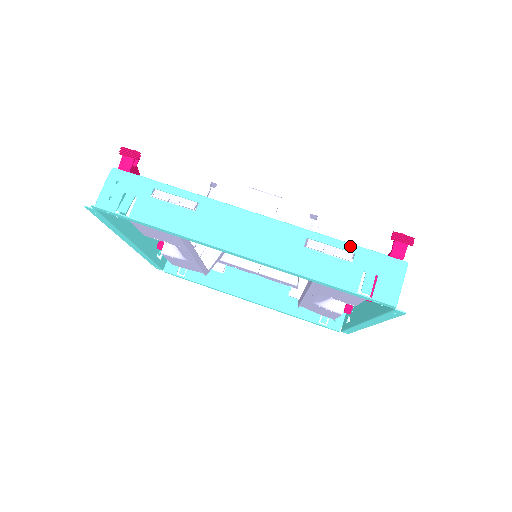
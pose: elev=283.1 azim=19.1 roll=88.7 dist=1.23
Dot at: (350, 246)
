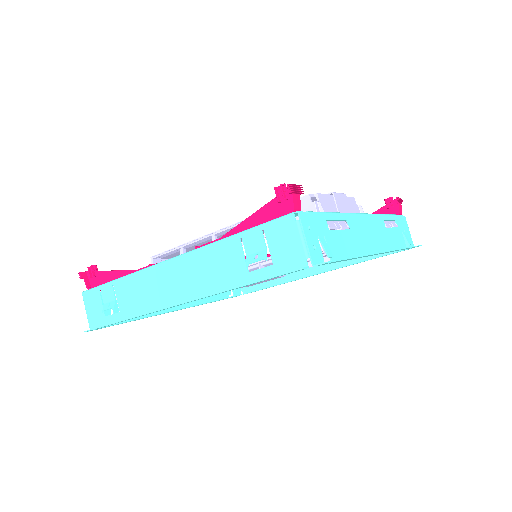
Dot at: (393, 216)
